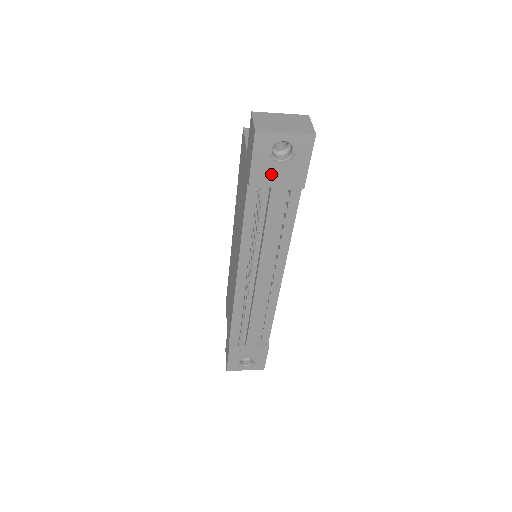
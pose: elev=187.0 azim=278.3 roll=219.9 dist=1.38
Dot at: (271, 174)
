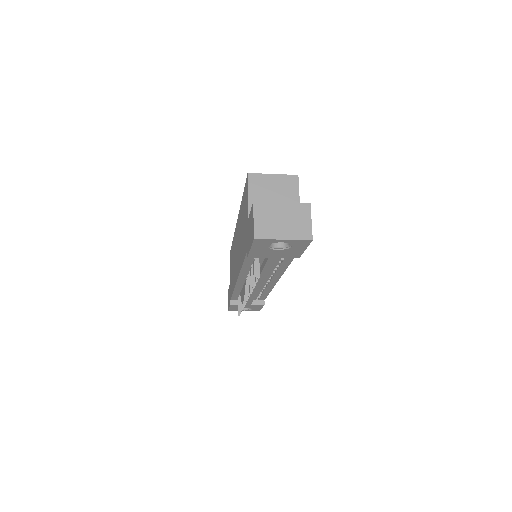
Dot at: (269, 253)
